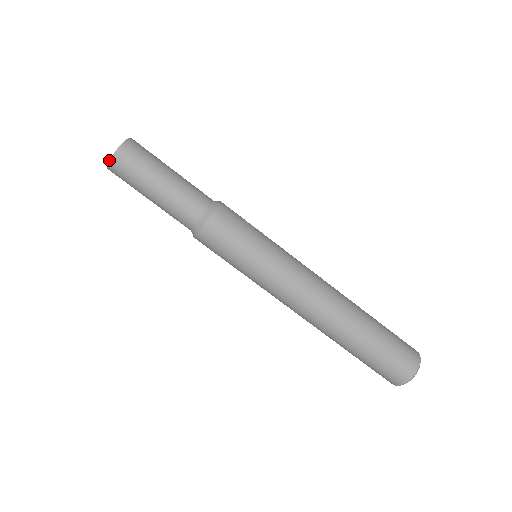
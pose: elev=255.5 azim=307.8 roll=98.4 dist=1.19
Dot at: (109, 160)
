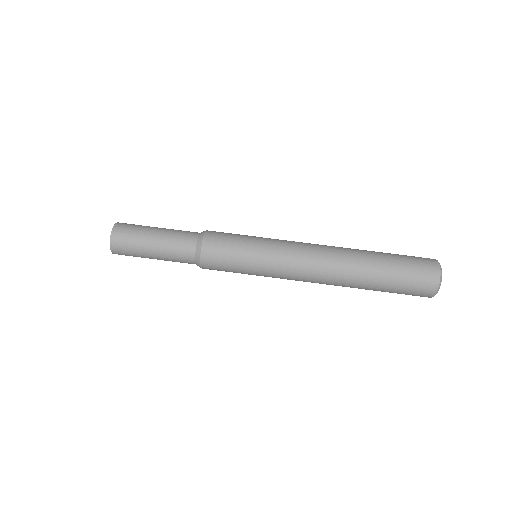
Dot at: occluded
